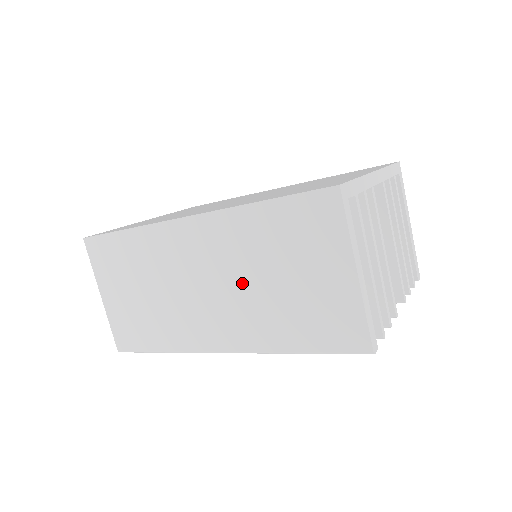
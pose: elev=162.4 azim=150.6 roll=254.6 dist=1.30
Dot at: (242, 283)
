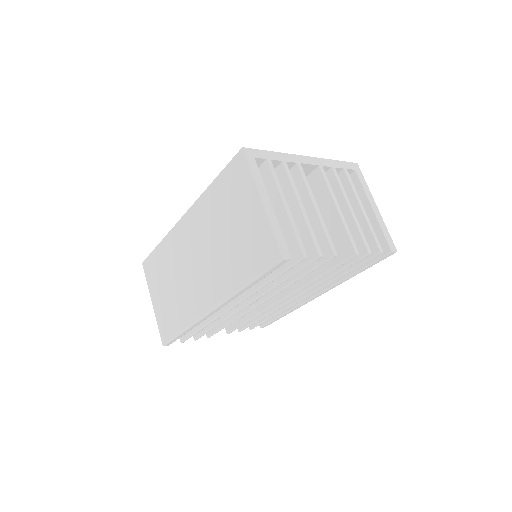
Dot at: (212, 246)
